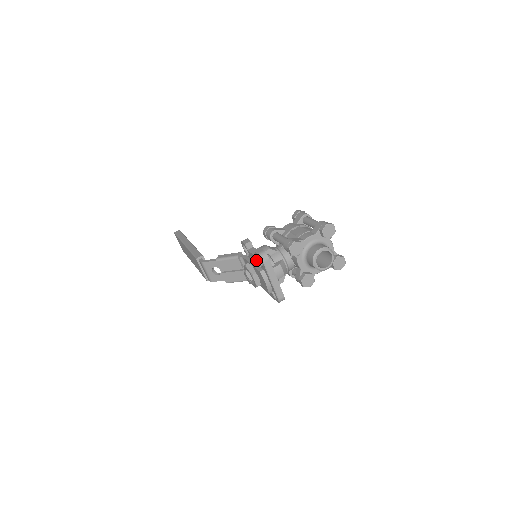
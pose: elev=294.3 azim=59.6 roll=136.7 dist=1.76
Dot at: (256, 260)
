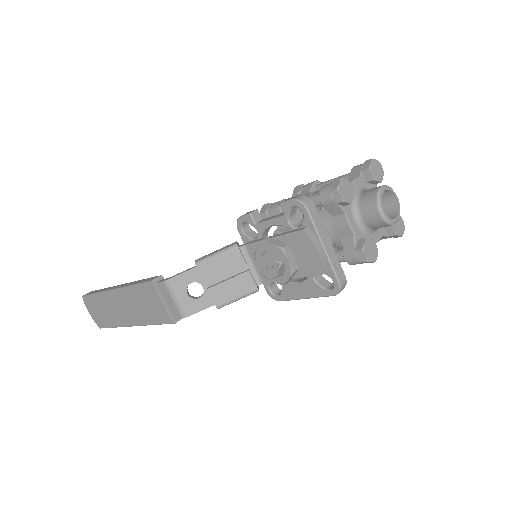
Dot at: (276, 234)
